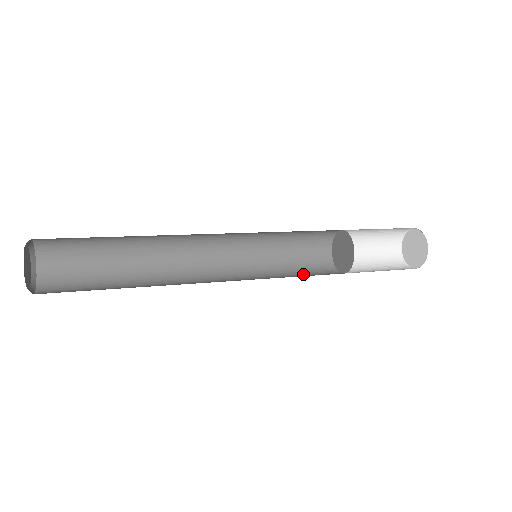
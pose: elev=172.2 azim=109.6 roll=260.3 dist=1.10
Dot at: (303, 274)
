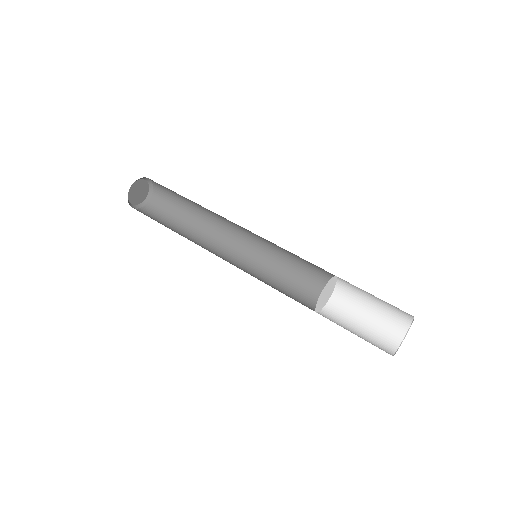
Dot at: (302, 272)
